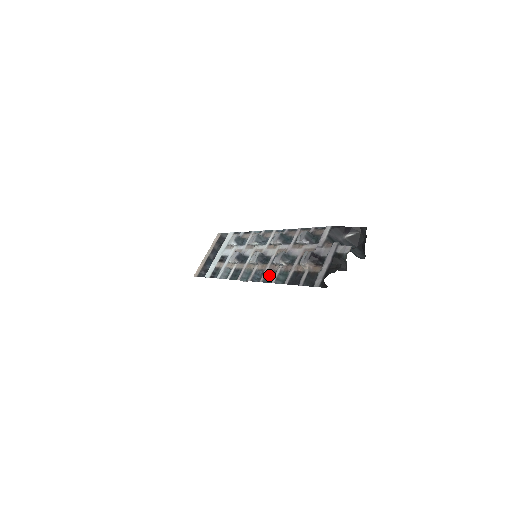
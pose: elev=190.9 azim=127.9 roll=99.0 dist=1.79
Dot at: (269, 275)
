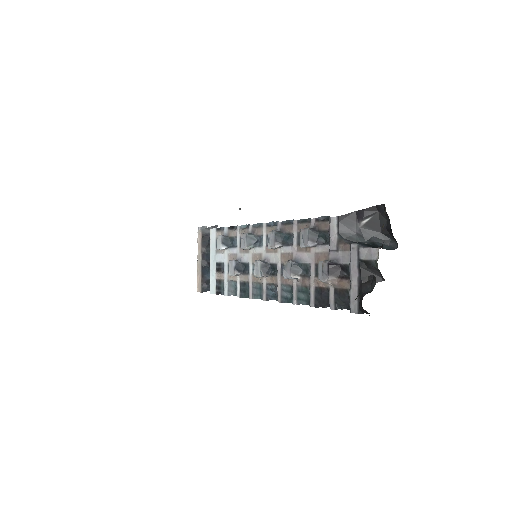
Dot at: (285, 291)
